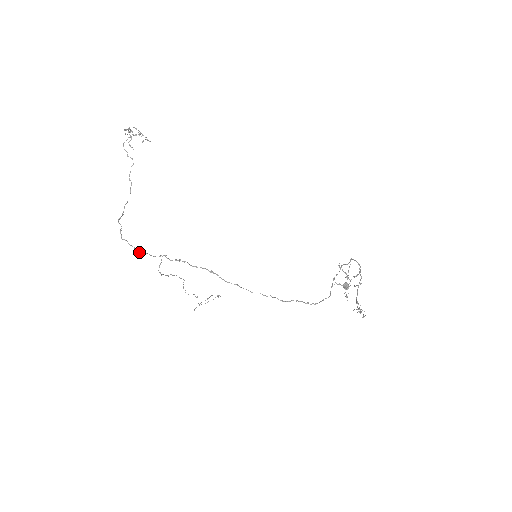
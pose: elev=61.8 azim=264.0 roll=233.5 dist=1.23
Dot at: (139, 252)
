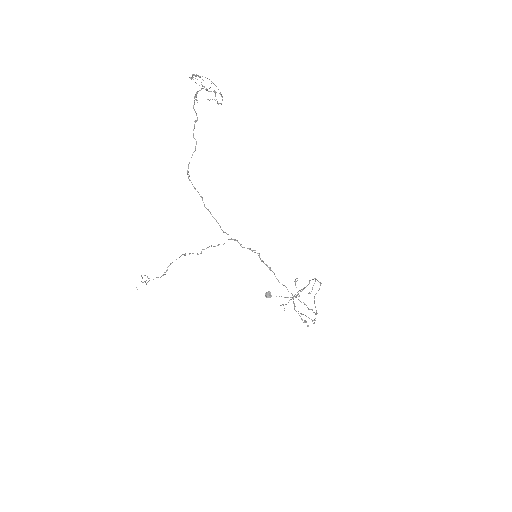
Dot at: (222, 230)
